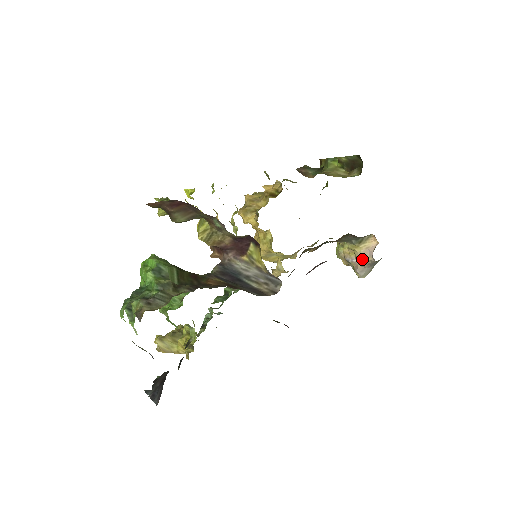
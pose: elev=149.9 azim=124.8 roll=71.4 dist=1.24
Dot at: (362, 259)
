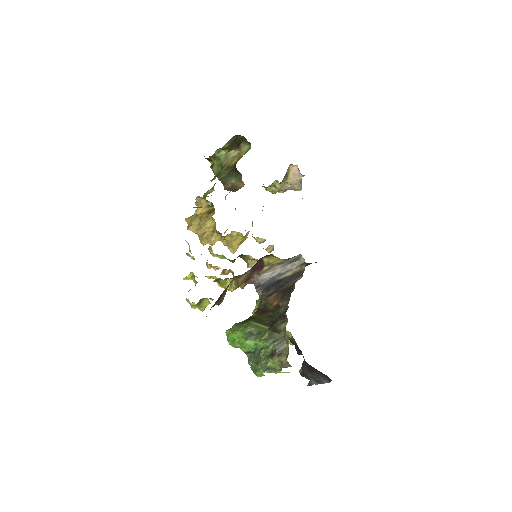
Dot at: (296, 182)
